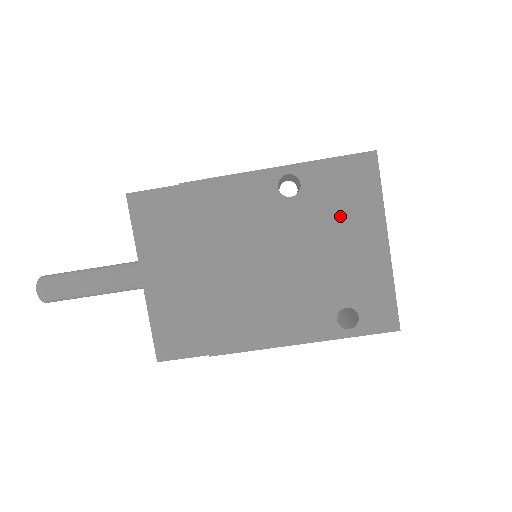
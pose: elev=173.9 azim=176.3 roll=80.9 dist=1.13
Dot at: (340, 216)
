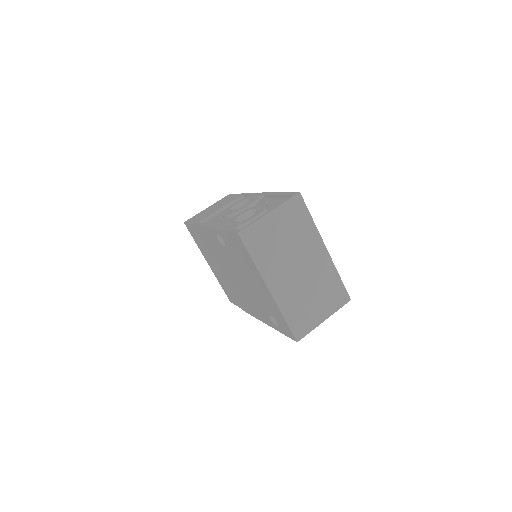
Dot at: (245, 265)
